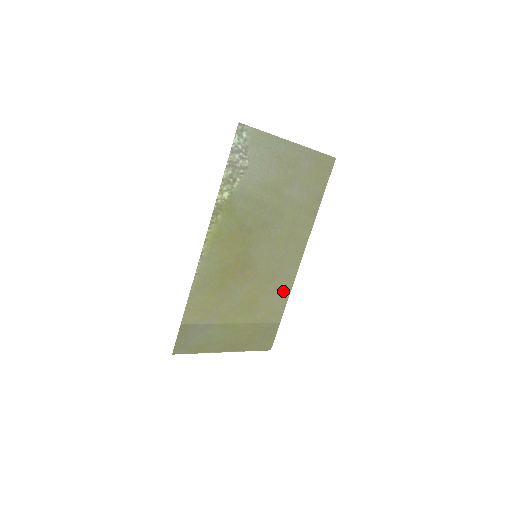
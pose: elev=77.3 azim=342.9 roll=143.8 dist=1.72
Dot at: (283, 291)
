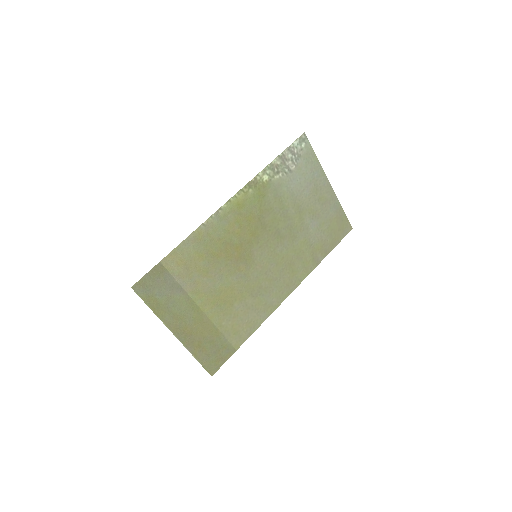
Dot at: (257, 316)
